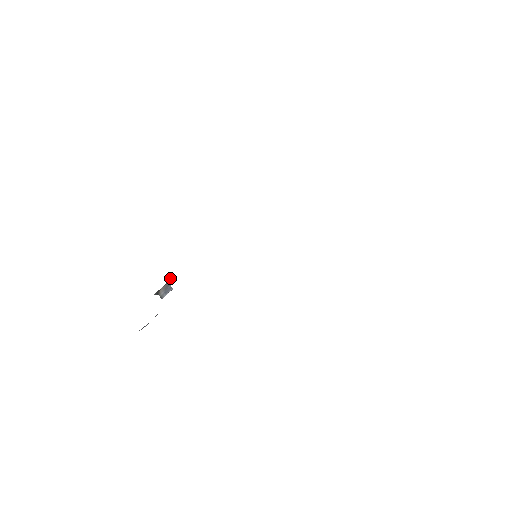
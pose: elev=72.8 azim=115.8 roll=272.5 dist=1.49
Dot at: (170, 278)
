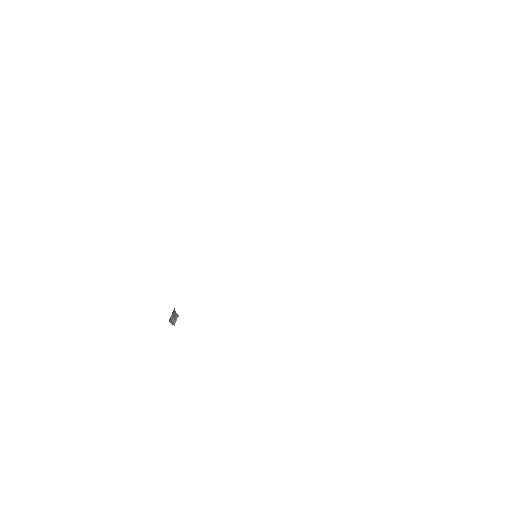
Dot at: occluded
